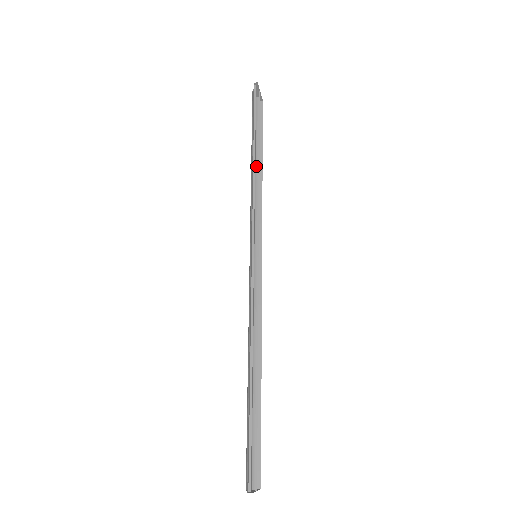
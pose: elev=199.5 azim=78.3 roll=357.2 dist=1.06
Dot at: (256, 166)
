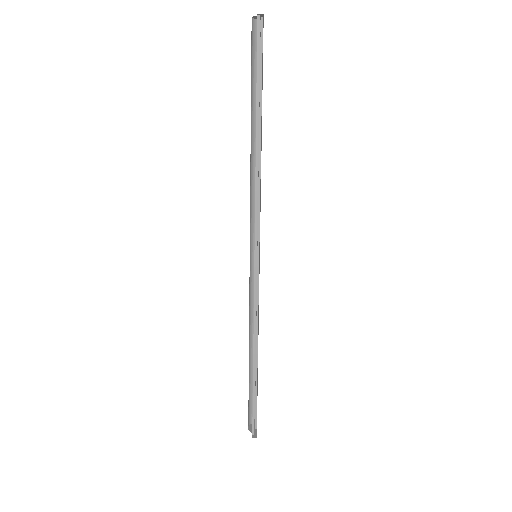
Dot at: (254, 138)
